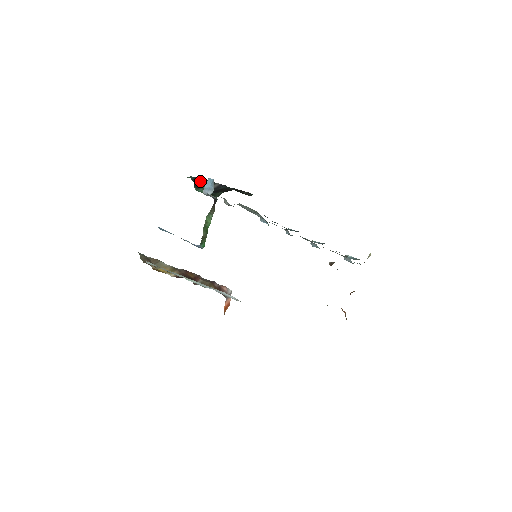
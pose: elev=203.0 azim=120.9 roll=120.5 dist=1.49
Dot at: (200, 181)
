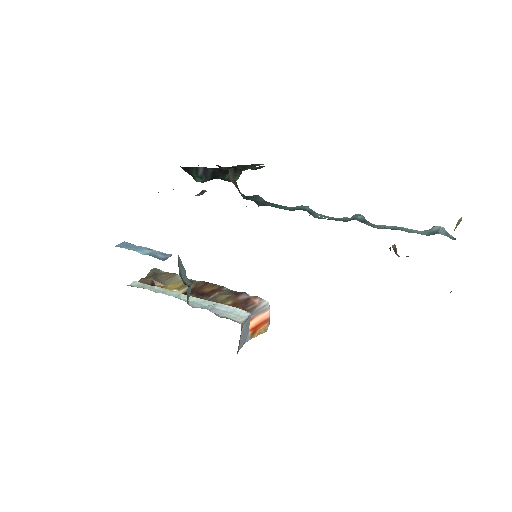
Dot at: (187, 170)
